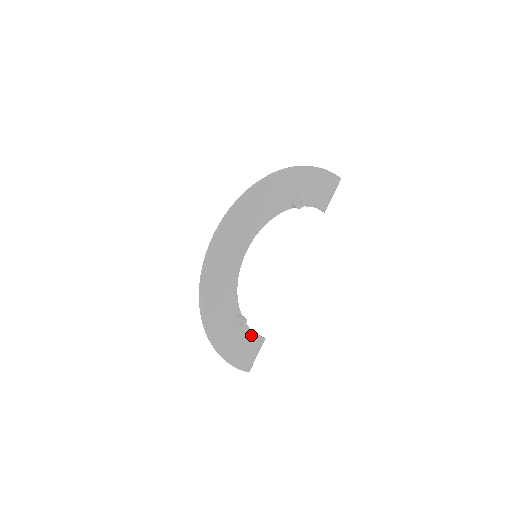
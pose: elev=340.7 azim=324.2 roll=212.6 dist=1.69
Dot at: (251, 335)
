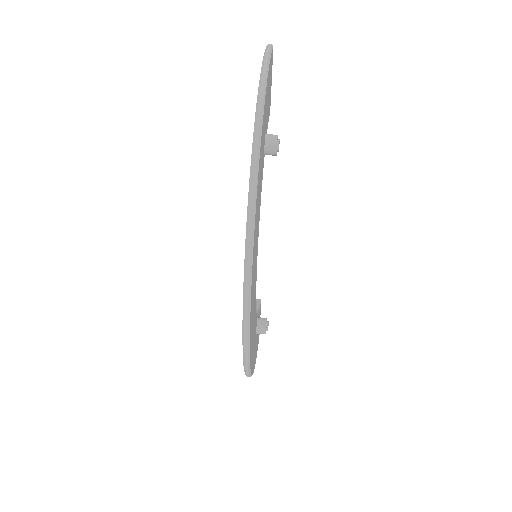
Dot at: occluded
